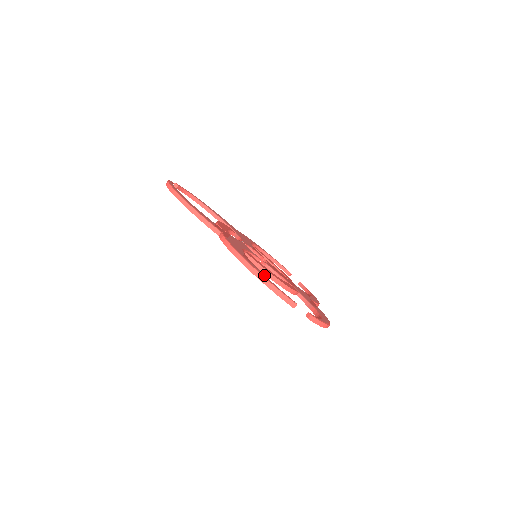
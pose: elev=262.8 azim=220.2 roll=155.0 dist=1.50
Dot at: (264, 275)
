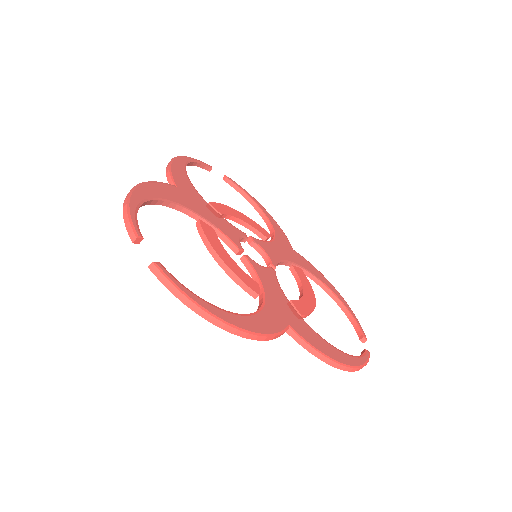
Dot at: (355, 359)
